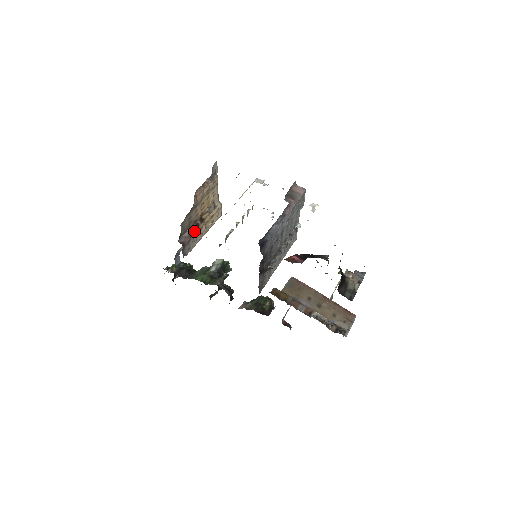
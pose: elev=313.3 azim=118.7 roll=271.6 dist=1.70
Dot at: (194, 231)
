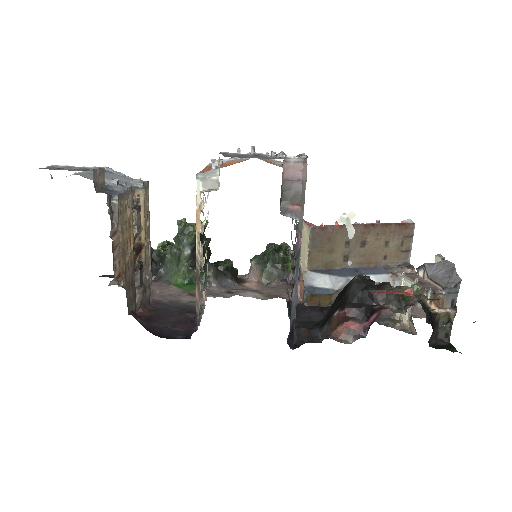
Dot at: (141, 273)
